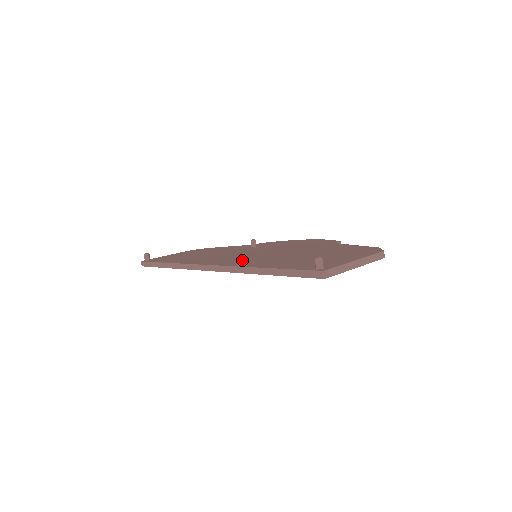
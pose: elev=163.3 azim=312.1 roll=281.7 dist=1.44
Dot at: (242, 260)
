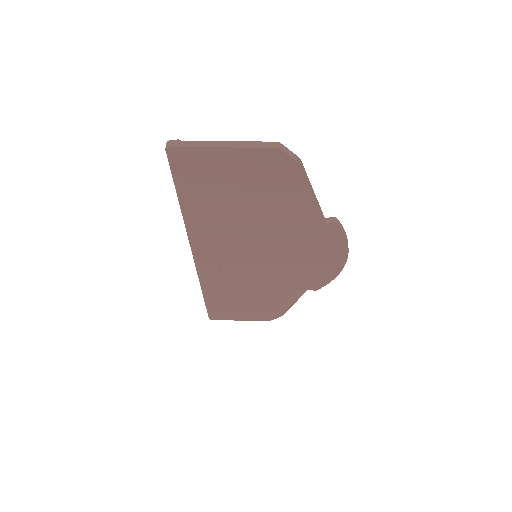
Dot at: occluded
